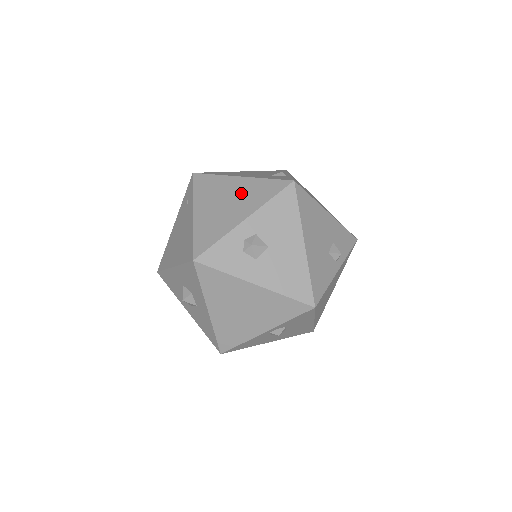
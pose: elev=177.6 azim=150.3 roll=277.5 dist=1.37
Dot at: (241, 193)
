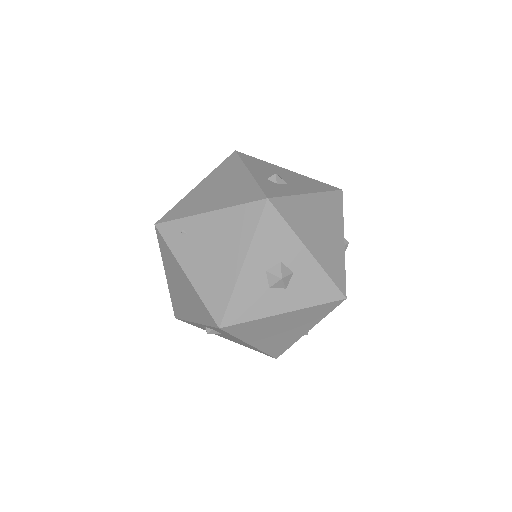
Dot at: (217, 180)
